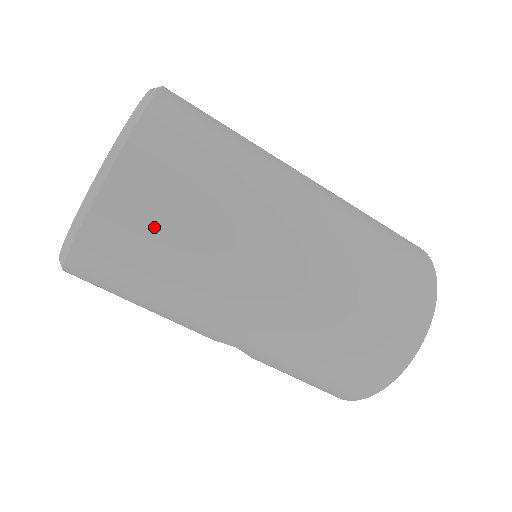
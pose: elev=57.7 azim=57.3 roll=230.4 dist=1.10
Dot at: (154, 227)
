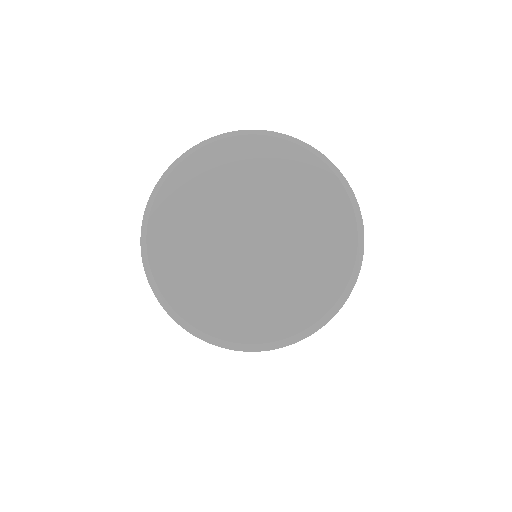
Dot at: occluded
